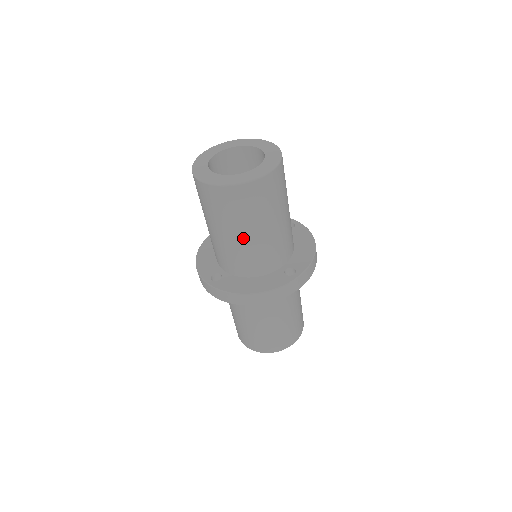
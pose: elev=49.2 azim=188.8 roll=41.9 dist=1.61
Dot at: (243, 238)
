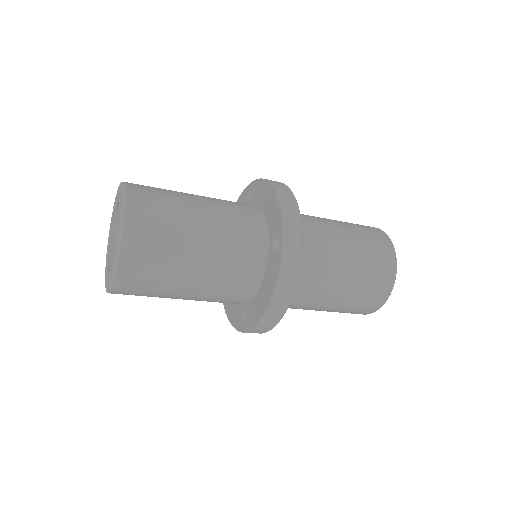
Dot at: occluded
